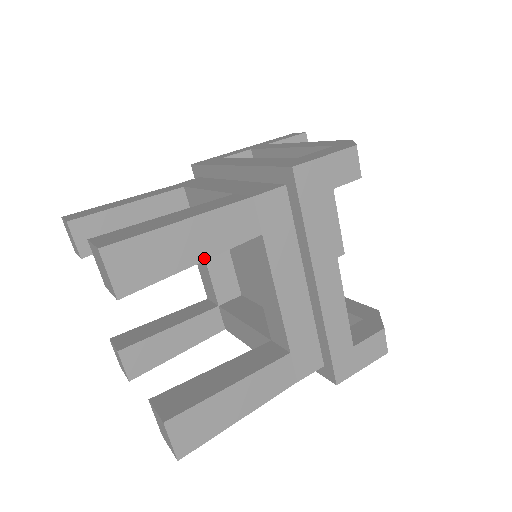
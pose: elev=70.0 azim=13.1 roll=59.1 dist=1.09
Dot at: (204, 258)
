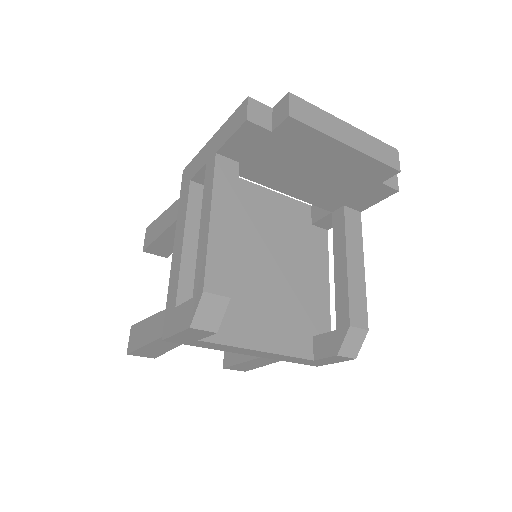
Dot at: (172, 348)
